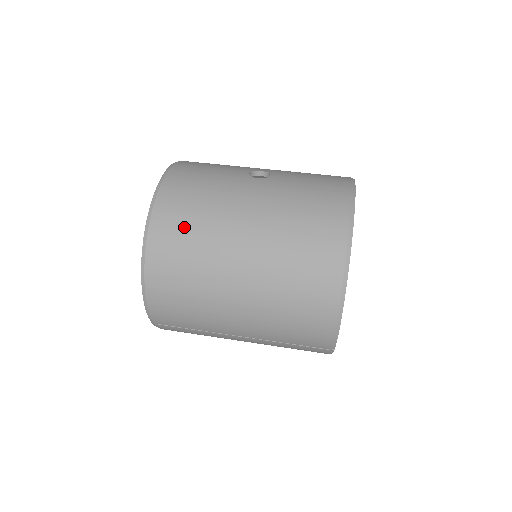
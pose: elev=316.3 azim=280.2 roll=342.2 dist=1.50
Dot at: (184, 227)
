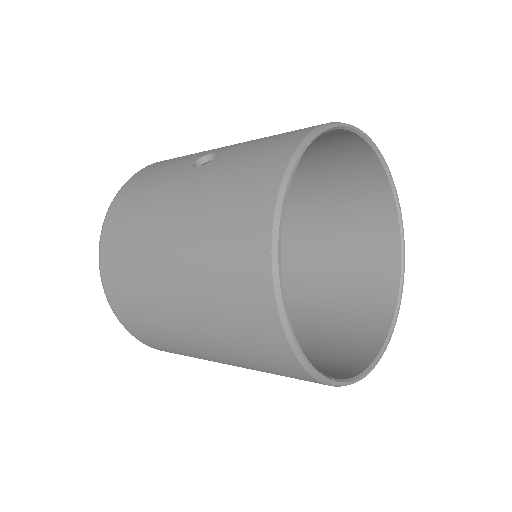
Dot at: (122, 251)
